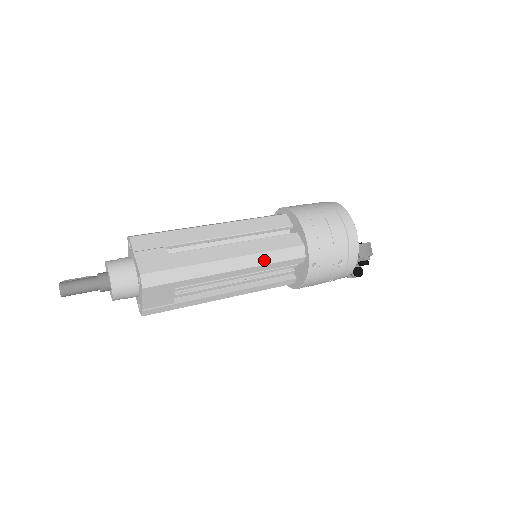
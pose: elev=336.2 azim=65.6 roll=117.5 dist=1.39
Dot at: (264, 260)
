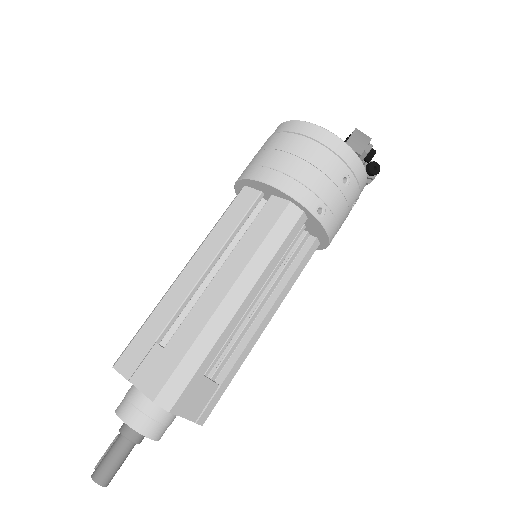
Dot at: (264, 259)
